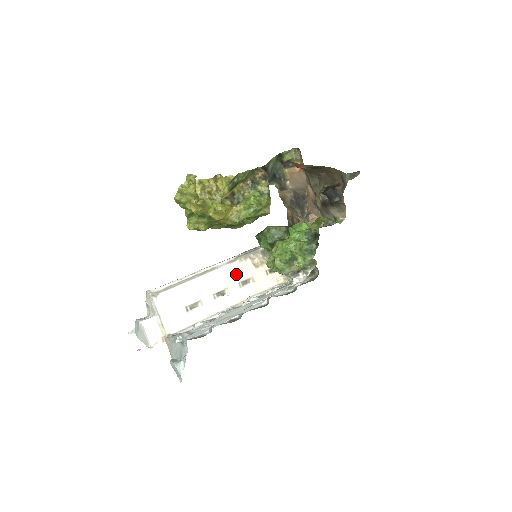
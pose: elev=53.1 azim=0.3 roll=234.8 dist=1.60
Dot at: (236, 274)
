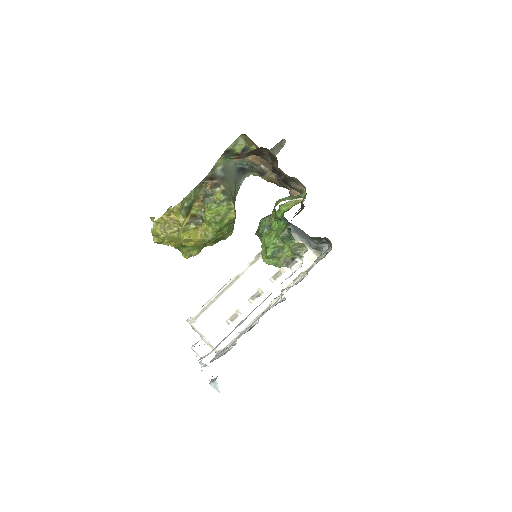
Dot at: (263, 272)
